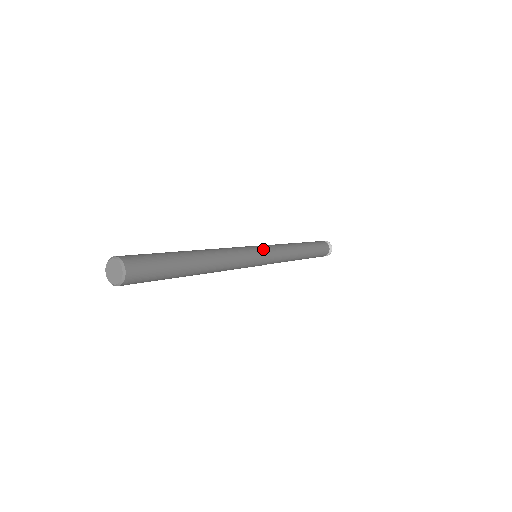
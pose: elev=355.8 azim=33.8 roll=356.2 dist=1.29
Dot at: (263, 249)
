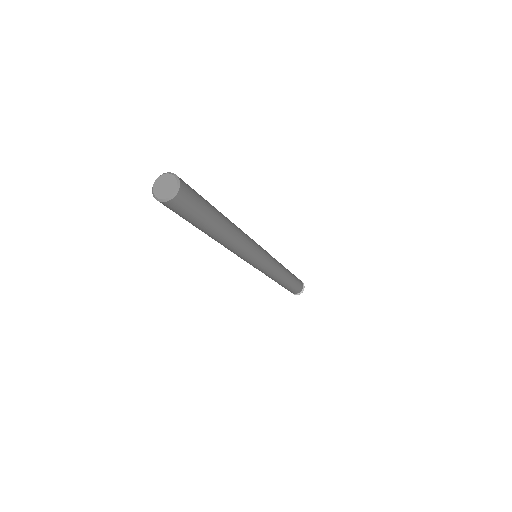
Dot at: (266, 254)
